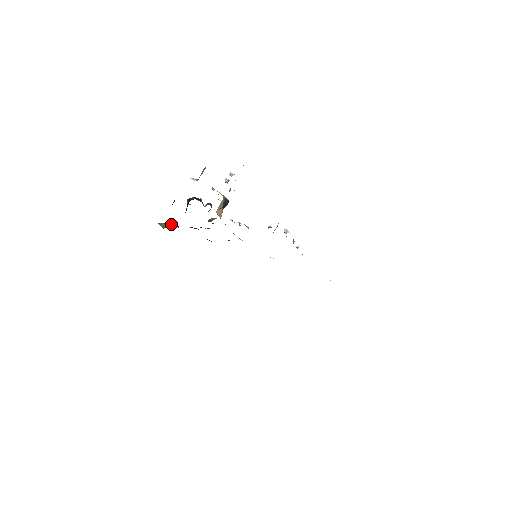
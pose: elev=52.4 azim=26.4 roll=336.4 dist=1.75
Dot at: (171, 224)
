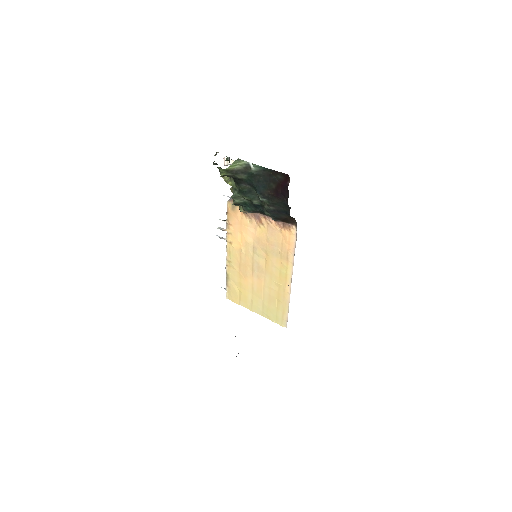
Dot at: (256, 168)
